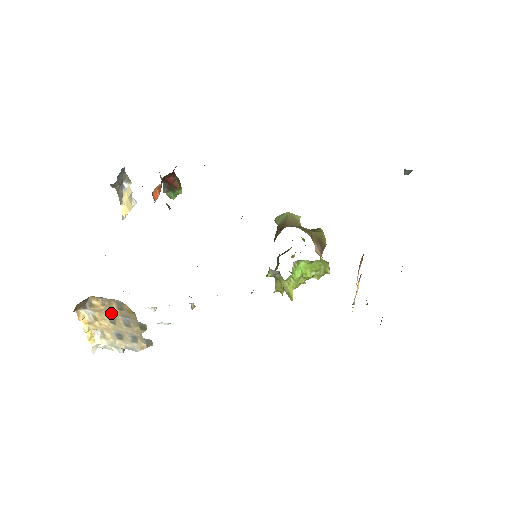
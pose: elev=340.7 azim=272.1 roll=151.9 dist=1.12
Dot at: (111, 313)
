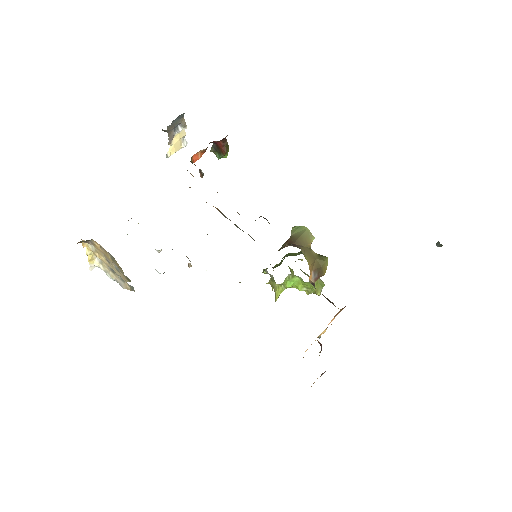
Dot at: (106, 257)
